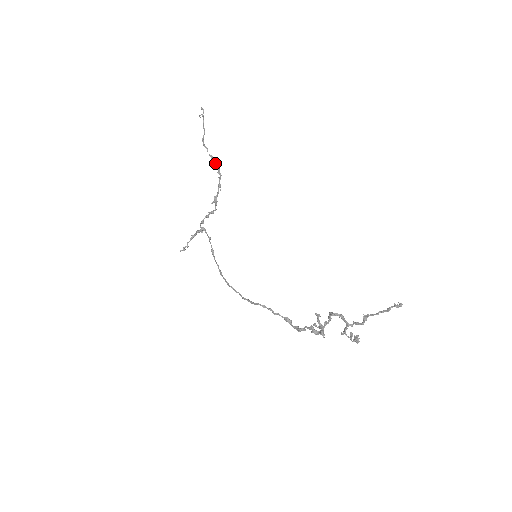
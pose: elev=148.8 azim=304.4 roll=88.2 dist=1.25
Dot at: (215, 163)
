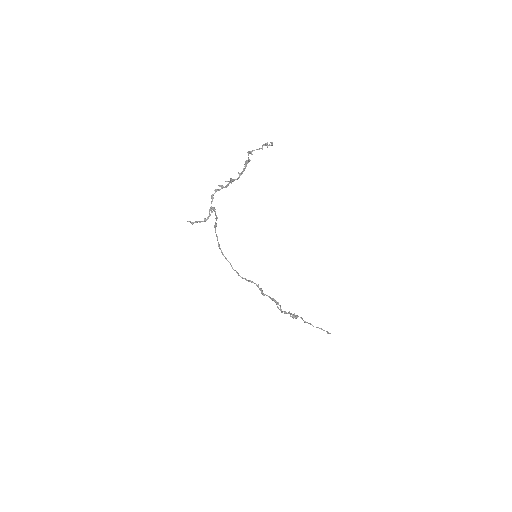
Dot at: (248, 162)
